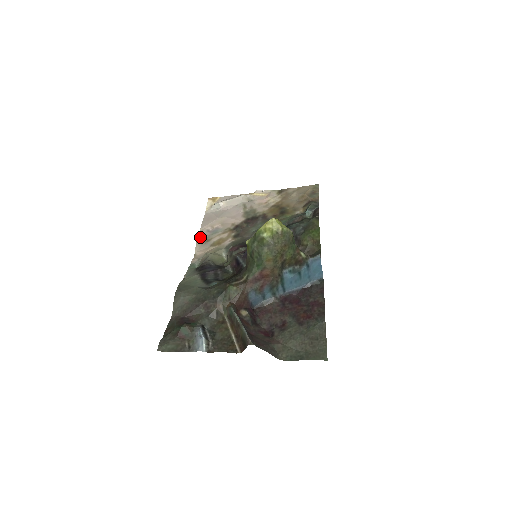
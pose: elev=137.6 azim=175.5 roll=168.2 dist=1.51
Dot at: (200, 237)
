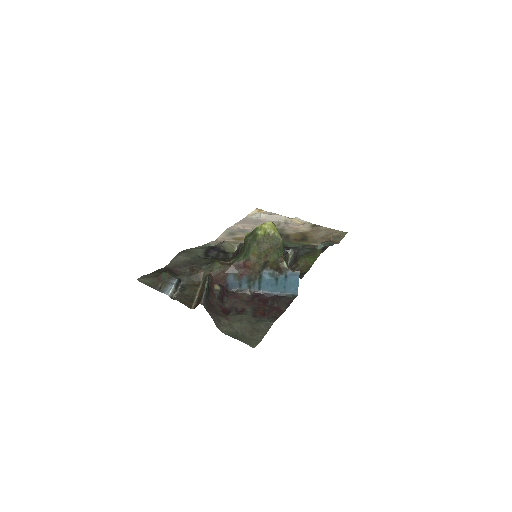
Dot at: (229, 229)
